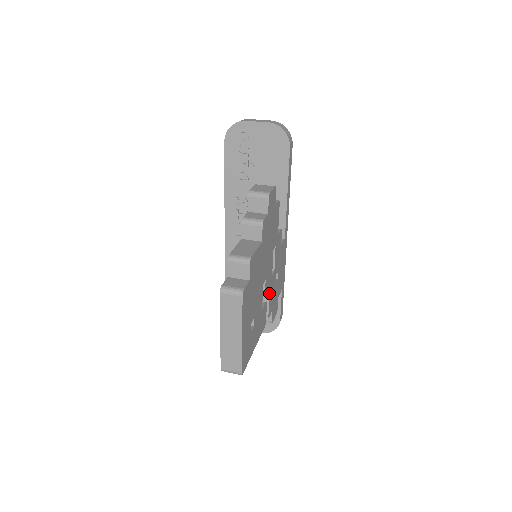
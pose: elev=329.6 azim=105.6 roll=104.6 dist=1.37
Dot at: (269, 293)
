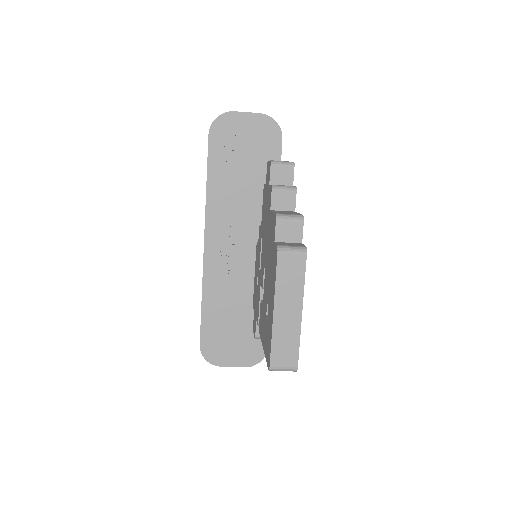
Dot at: occluded
